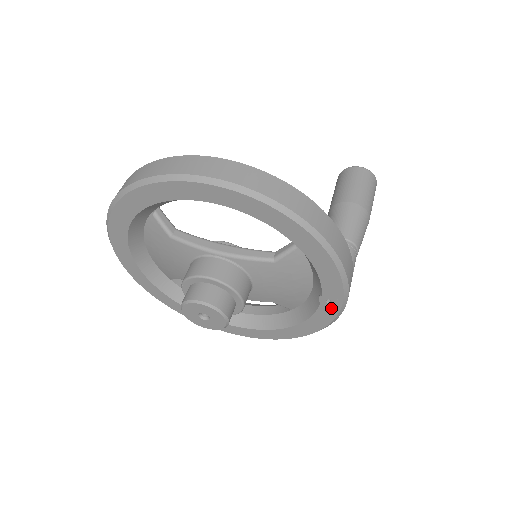
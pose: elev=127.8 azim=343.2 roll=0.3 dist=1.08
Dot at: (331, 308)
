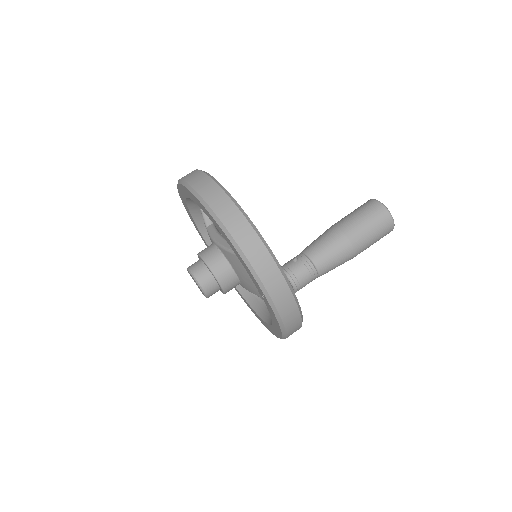
Dot at: (268, 305)
